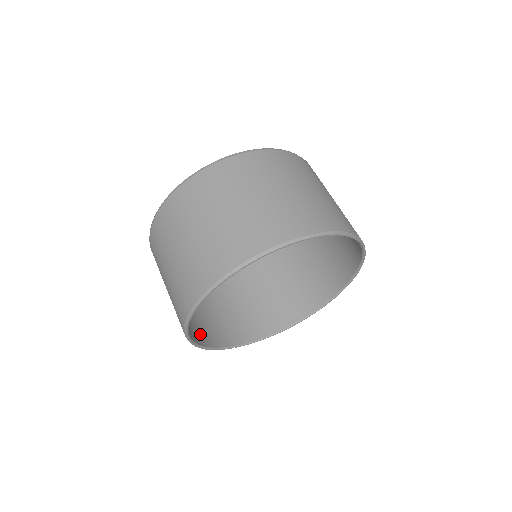
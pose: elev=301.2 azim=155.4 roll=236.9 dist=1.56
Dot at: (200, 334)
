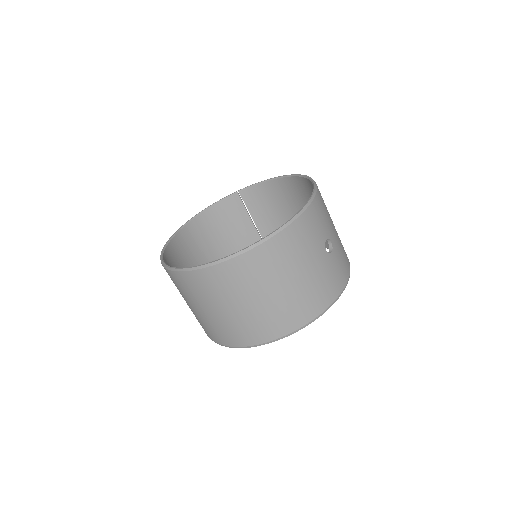
Dot at: occluded
